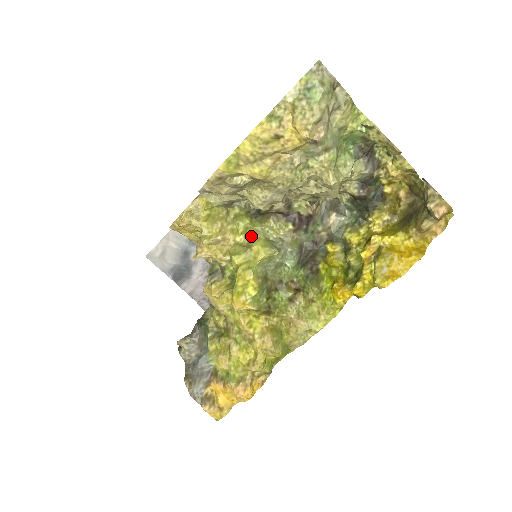
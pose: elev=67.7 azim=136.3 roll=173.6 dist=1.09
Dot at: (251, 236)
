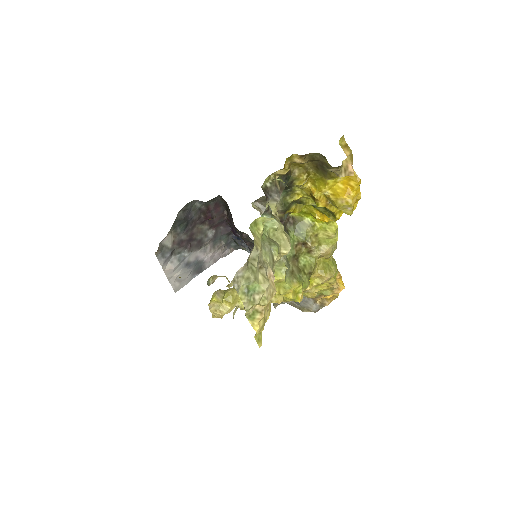
Dot at: occluded
